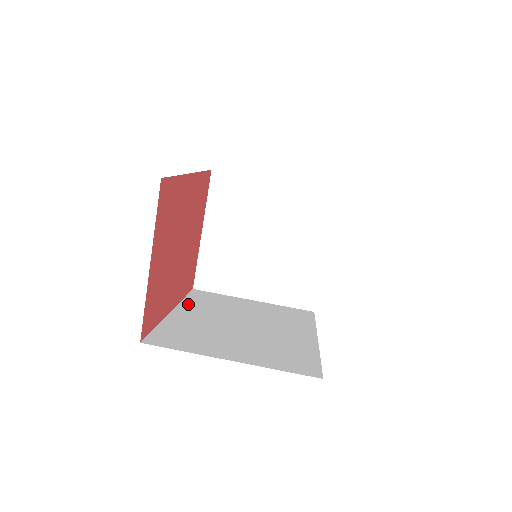
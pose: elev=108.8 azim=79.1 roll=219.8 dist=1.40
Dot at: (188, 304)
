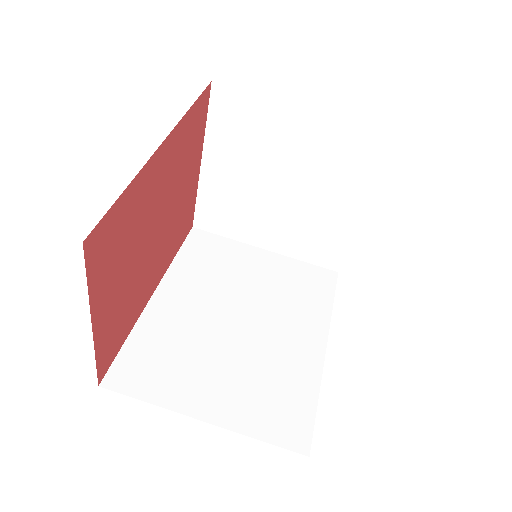
Dot at: (178, 272)
